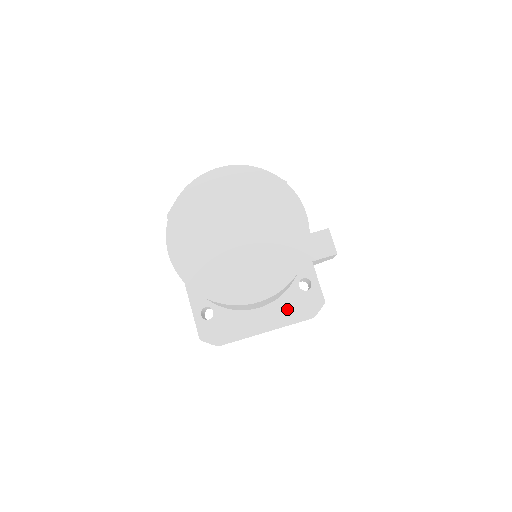
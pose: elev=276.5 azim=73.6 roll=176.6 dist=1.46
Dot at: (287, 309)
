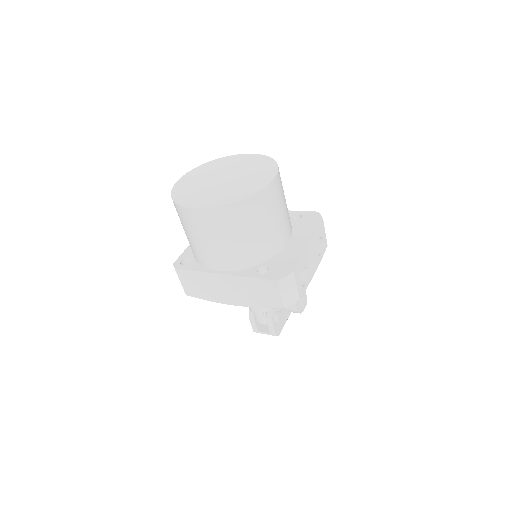
Dot at: (304, 229)
